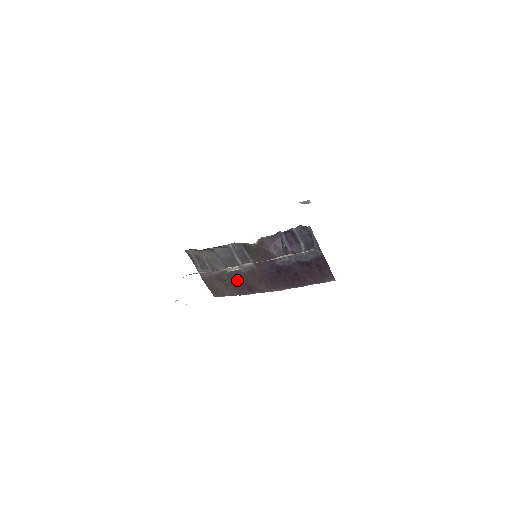
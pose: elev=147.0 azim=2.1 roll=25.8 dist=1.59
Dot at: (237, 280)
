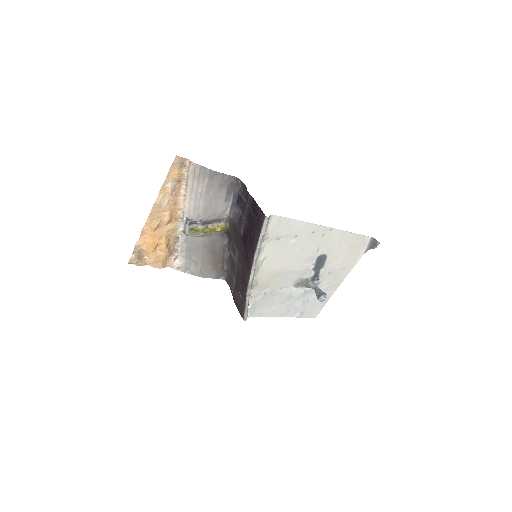
Dot at: (239, 280)
